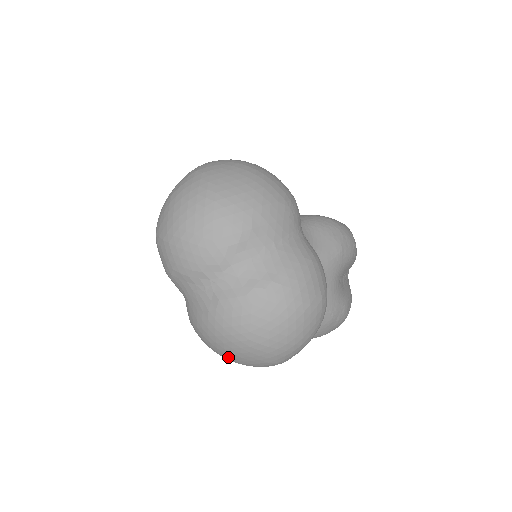
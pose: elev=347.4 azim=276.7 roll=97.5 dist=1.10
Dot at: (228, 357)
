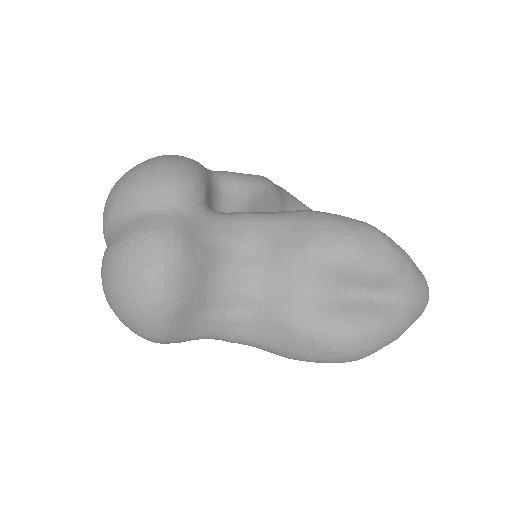
Dot at: occluded
